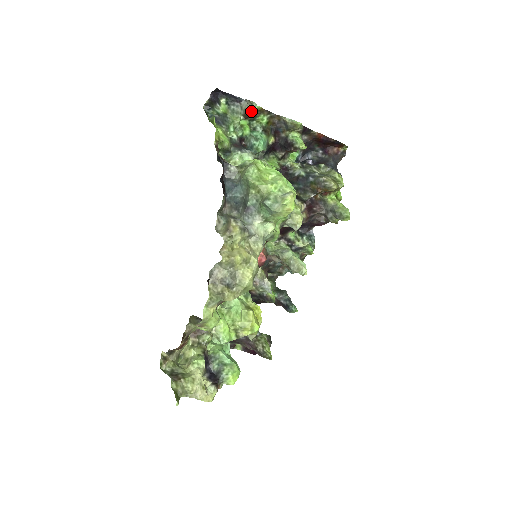
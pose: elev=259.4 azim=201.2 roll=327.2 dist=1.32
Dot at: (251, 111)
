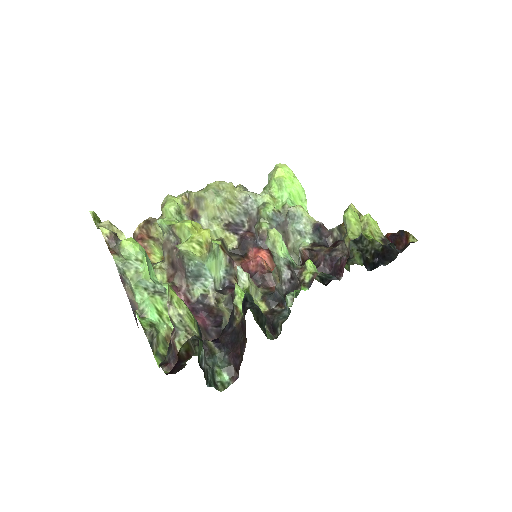
Dot at: occluded
